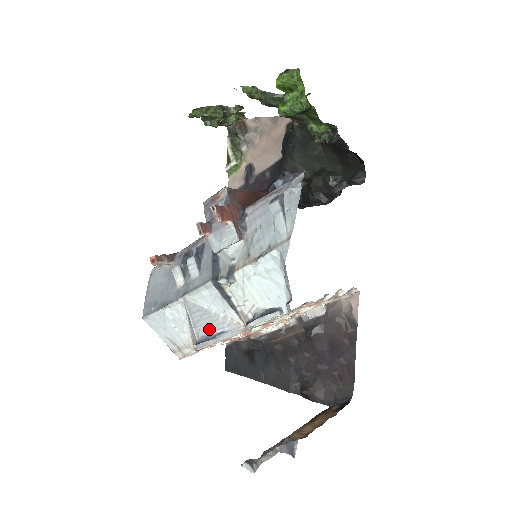
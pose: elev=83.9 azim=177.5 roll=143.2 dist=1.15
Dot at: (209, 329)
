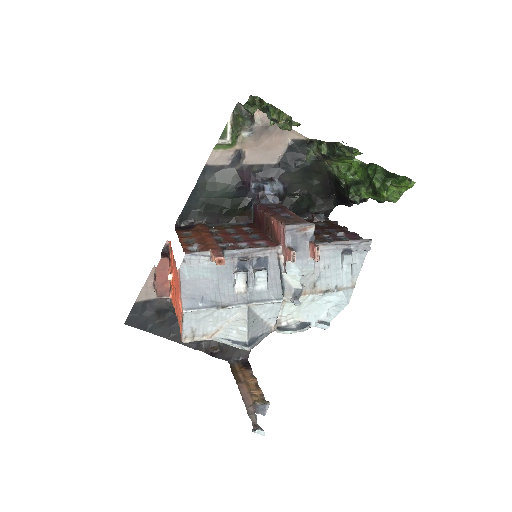
Dot at: (256, 332)
